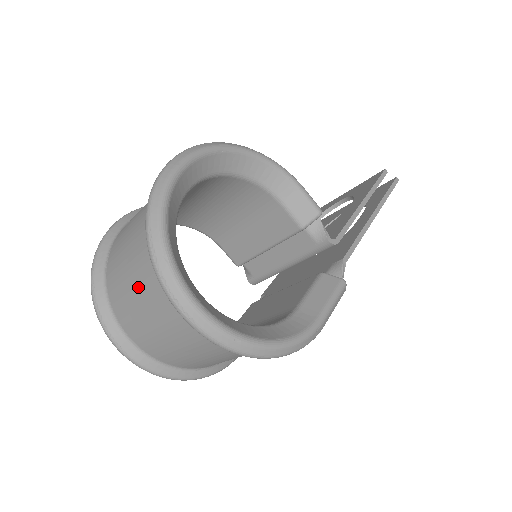
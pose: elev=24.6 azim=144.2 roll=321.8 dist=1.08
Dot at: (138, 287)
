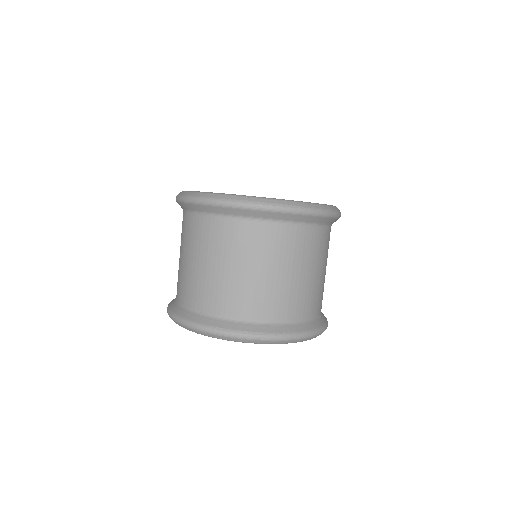
Dot at: (248, 258)
